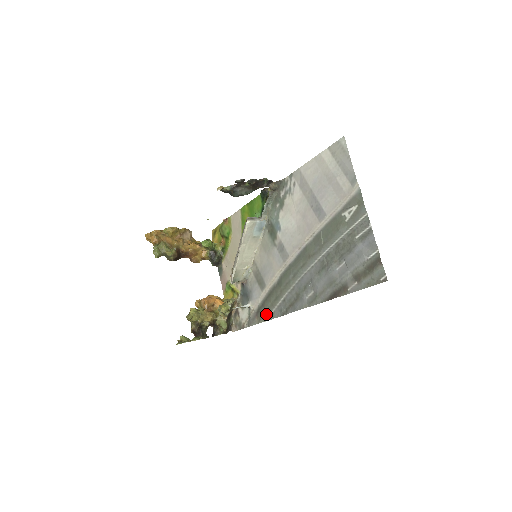
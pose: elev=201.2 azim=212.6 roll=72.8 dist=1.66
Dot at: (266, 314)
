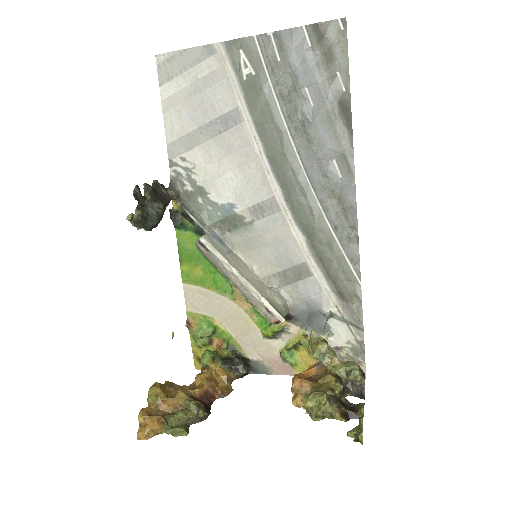
Dot at: (349, 278)
